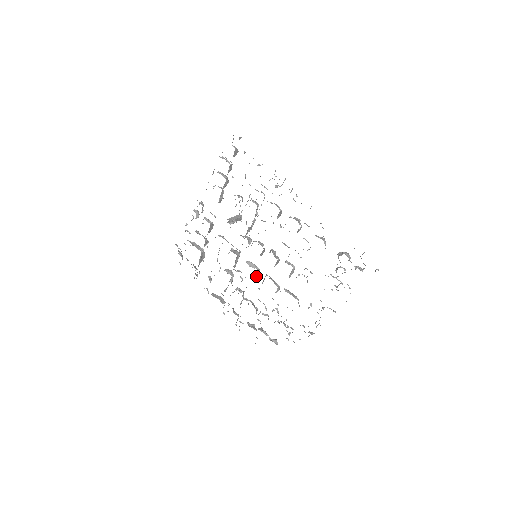
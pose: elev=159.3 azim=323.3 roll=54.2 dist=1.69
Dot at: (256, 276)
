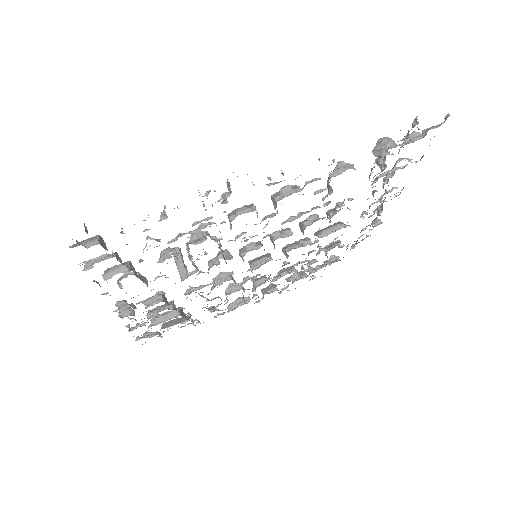
Dot at: occluded
